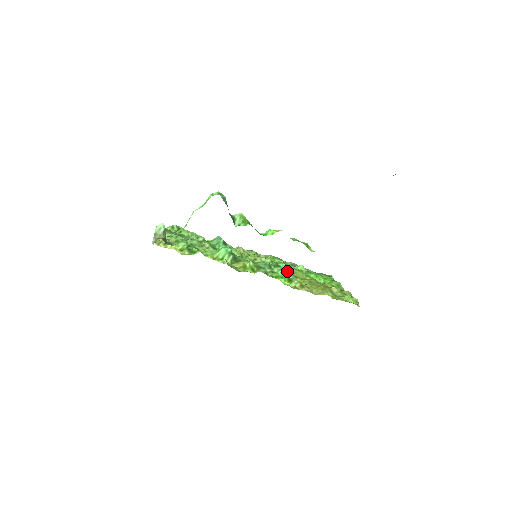
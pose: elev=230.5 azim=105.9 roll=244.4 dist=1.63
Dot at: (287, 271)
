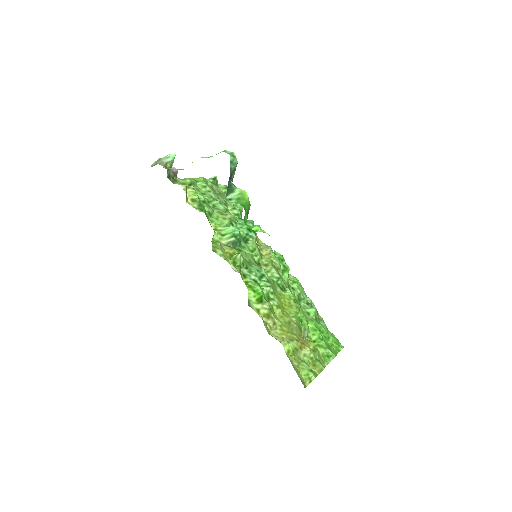
Dot at: (283, 298)
